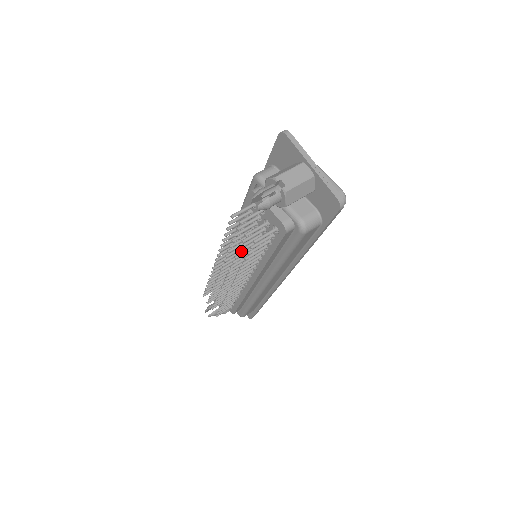
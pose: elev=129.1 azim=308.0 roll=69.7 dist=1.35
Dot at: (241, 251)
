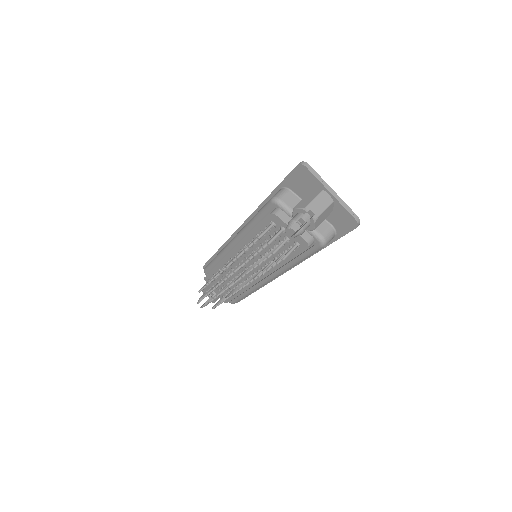
Dot at: (261, 263)
